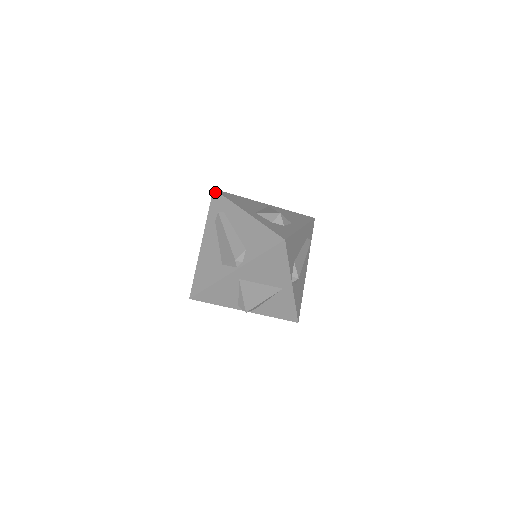
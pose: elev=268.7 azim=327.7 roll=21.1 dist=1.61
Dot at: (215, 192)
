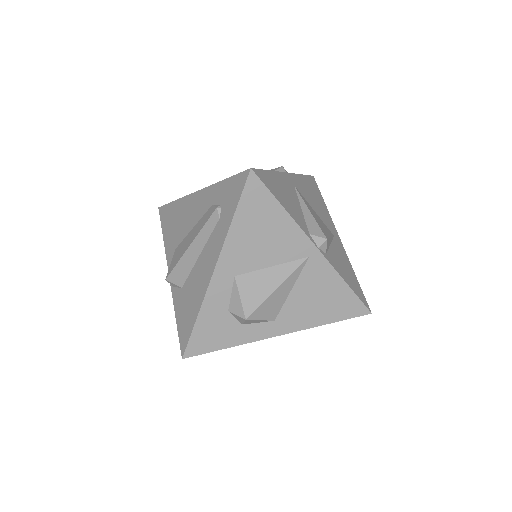
Dot at: (245, 177)
